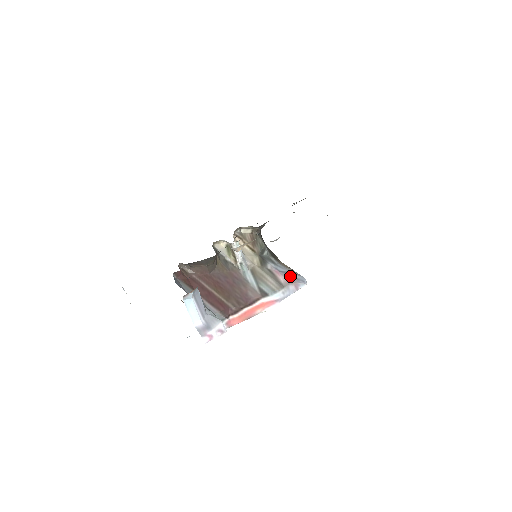
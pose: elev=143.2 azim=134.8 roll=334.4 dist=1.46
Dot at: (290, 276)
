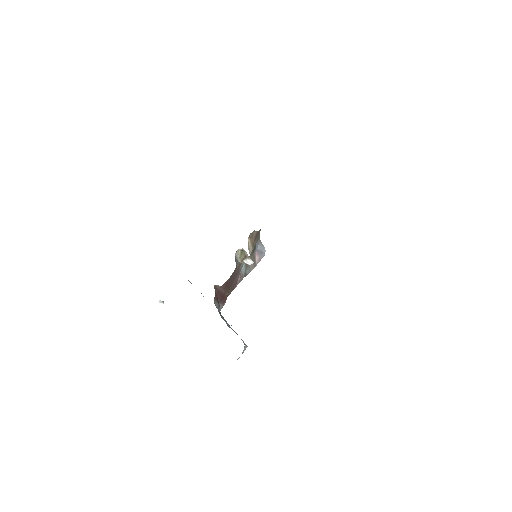
Dot at: (260, 253)
